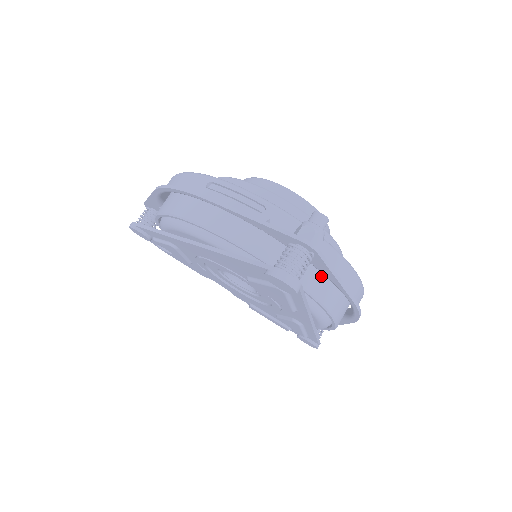
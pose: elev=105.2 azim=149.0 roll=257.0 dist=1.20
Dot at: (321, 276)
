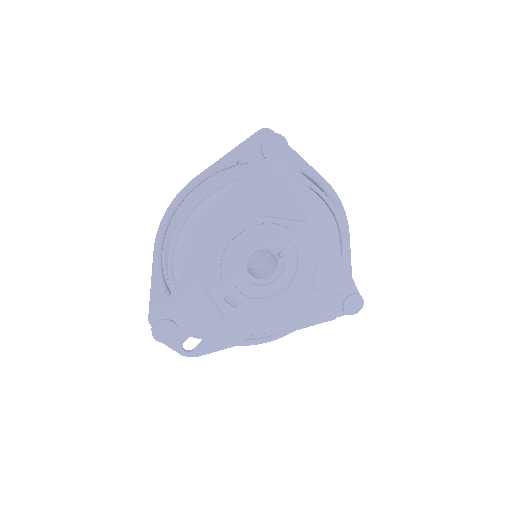
Dot at: occluded
